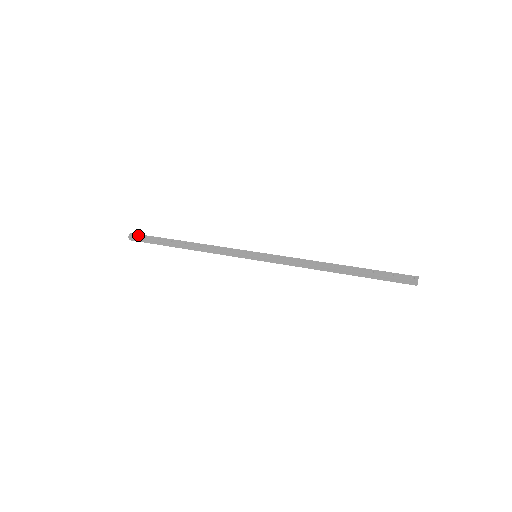
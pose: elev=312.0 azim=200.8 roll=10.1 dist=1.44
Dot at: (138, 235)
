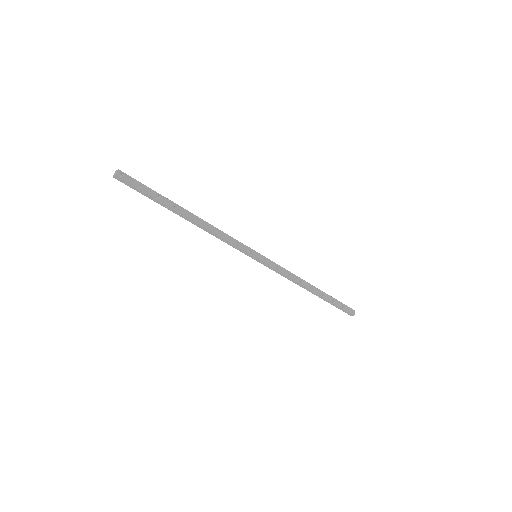
Dot at: (130, 179)
